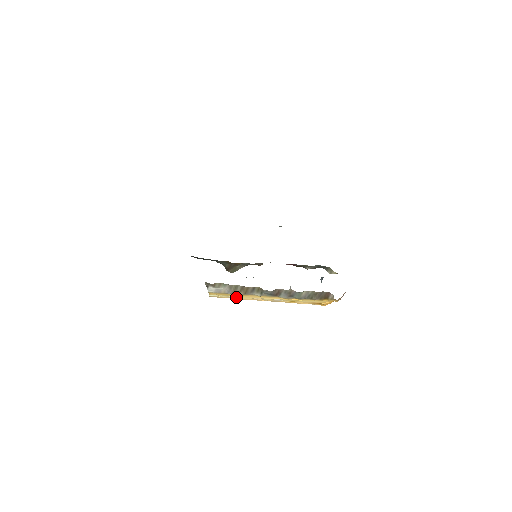
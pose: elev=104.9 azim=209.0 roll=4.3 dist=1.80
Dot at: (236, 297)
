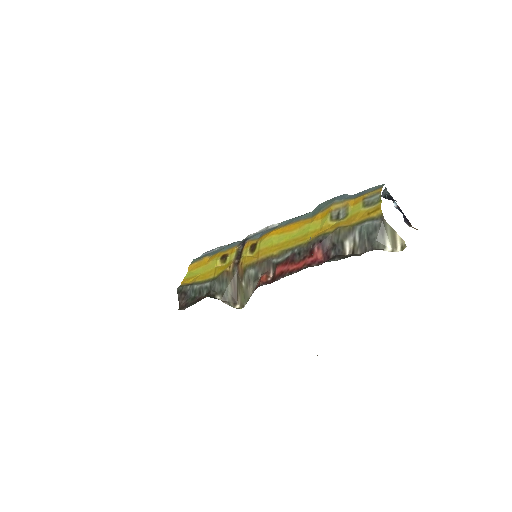
Dot at: occluded
